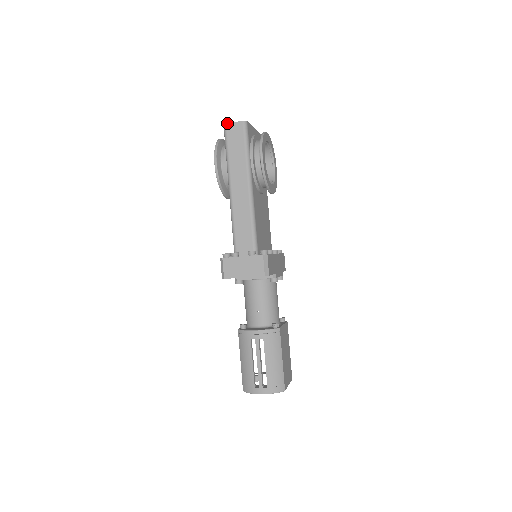
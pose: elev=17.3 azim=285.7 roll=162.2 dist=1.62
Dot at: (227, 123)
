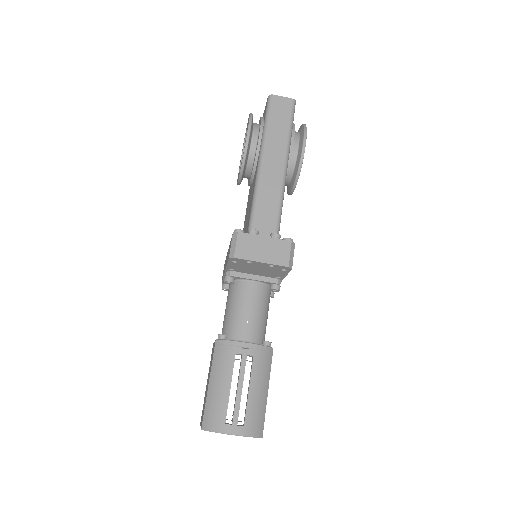
Dot at: occluded
